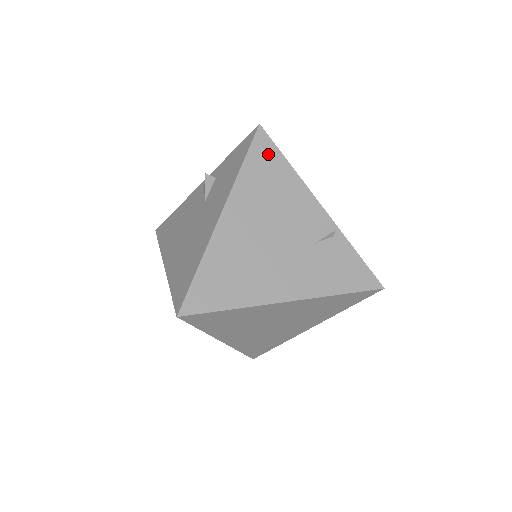
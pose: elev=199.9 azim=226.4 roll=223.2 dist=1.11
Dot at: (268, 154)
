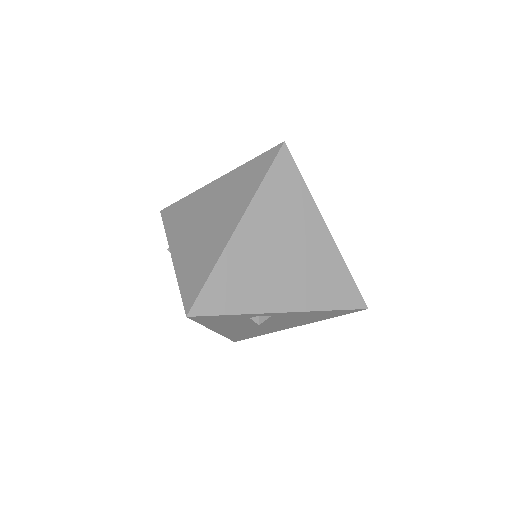
Dot at: occluded
